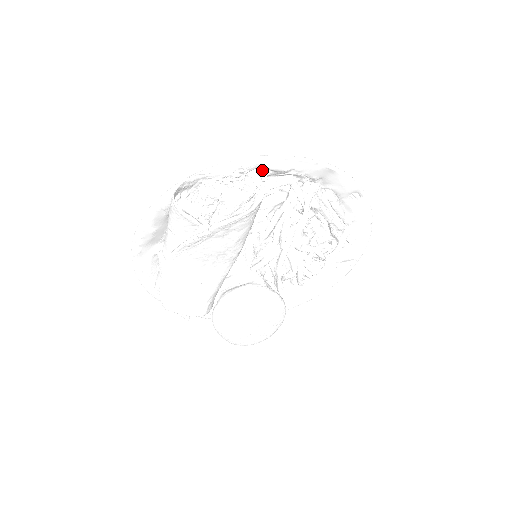
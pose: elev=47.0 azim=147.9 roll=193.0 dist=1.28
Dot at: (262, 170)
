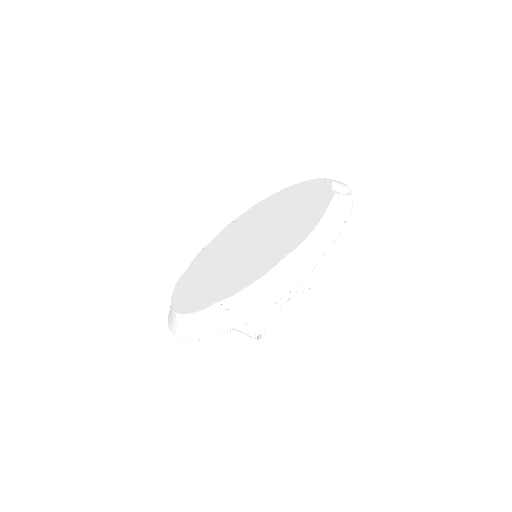
Dot at: occluded
